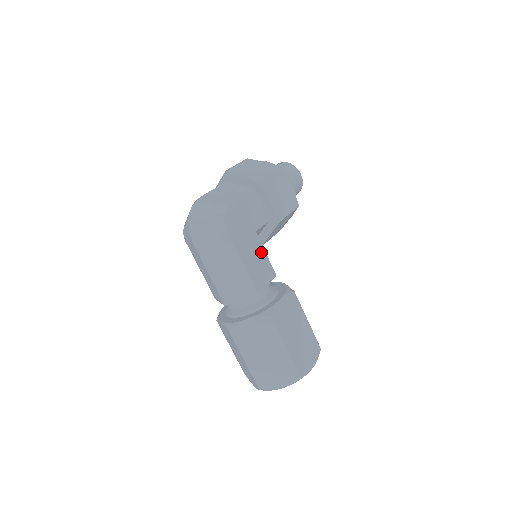
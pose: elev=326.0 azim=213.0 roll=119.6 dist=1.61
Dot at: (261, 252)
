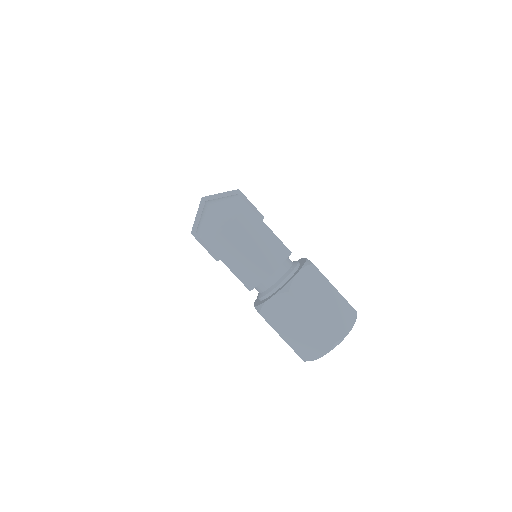
Dot at: occluded
